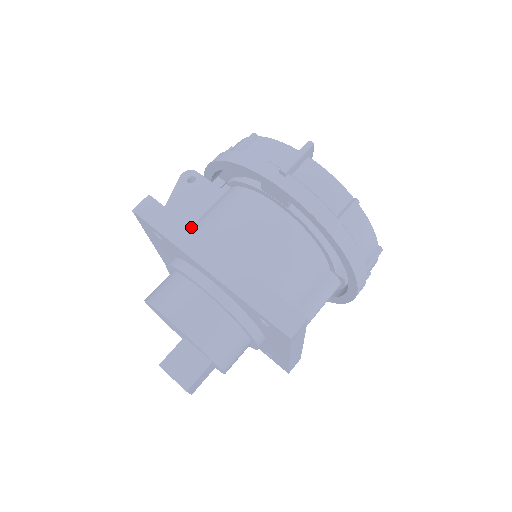
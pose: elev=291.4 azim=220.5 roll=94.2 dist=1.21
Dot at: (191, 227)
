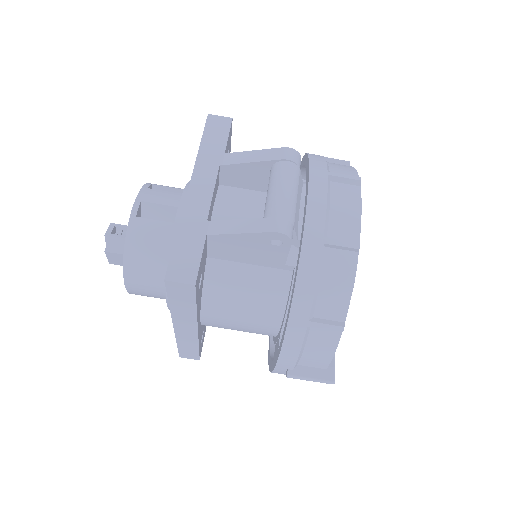
Dot at: (220, 260)
